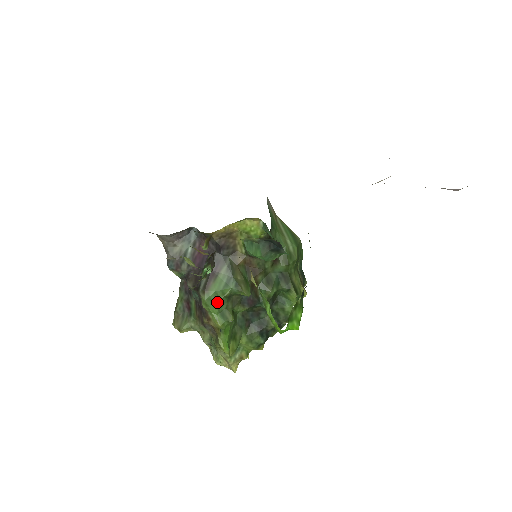
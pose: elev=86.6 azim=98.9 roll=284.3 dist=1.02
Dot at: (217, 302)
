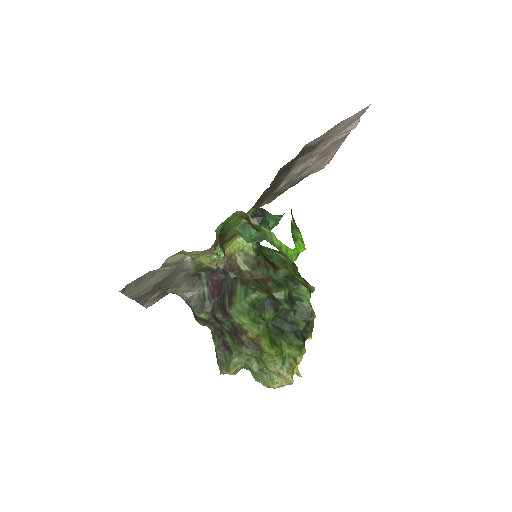
Dot at: (245, 312)
